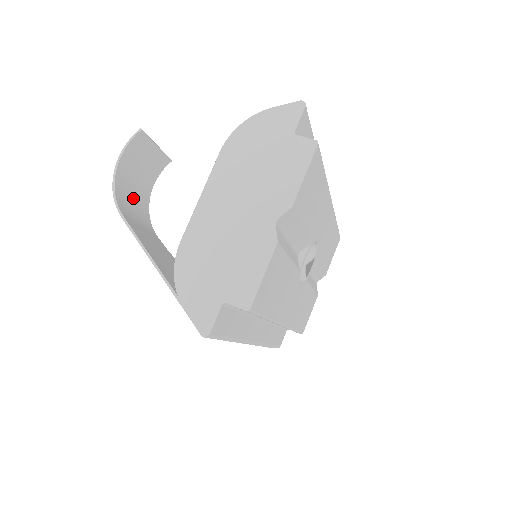
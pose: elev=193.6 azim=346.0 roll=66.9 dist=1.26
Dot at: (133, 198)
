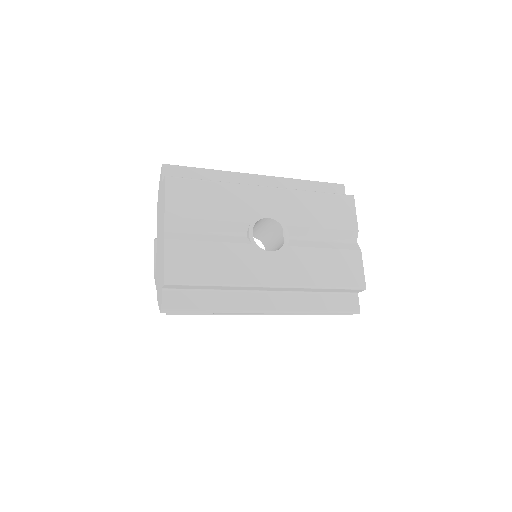
Dot at: occluded
